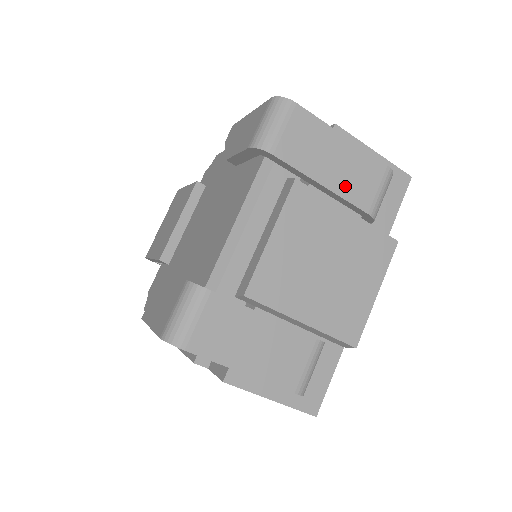
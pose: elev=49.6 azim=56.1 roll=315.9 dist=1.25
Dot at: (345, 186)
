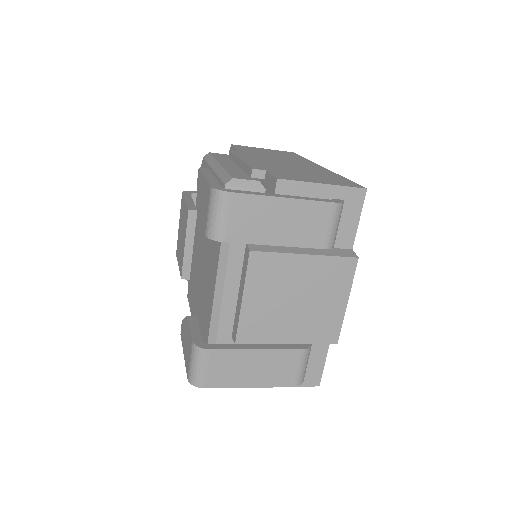
Dot at: (296, 237)
